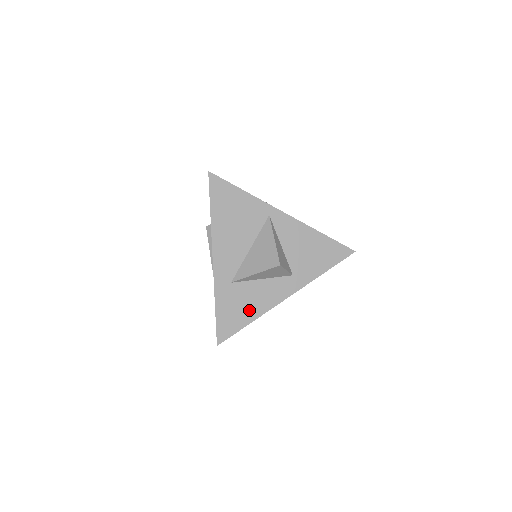
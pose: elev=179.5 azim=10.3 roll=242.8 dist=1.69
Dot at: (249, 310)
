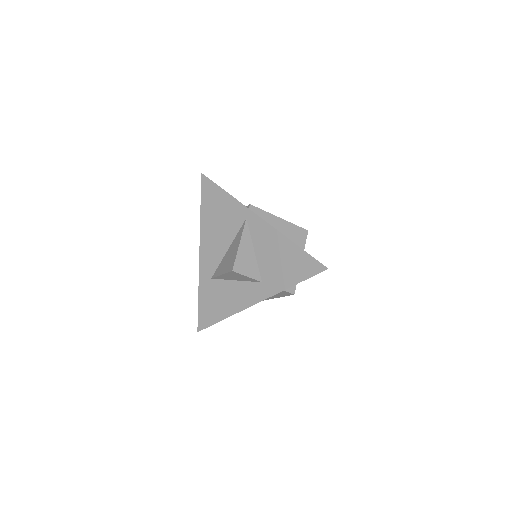
Dot at: (223, 307)
